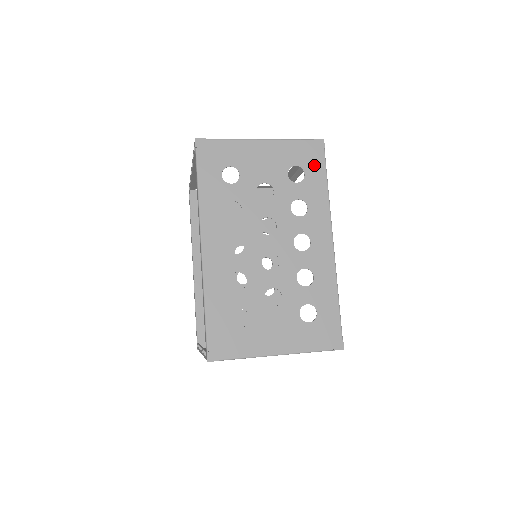
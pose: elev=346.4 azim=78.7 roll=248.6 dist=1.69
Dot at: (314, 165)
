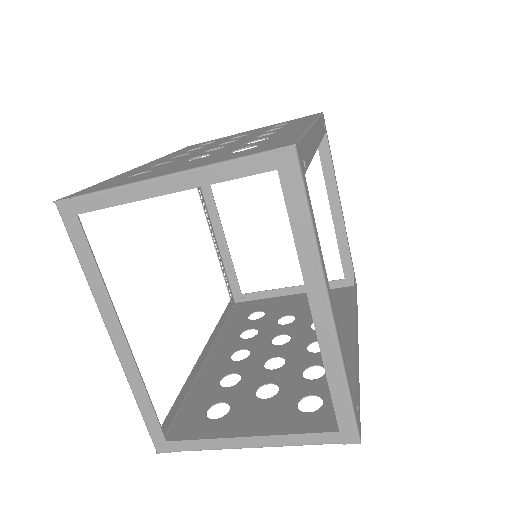
Dot at: (305, 118)
